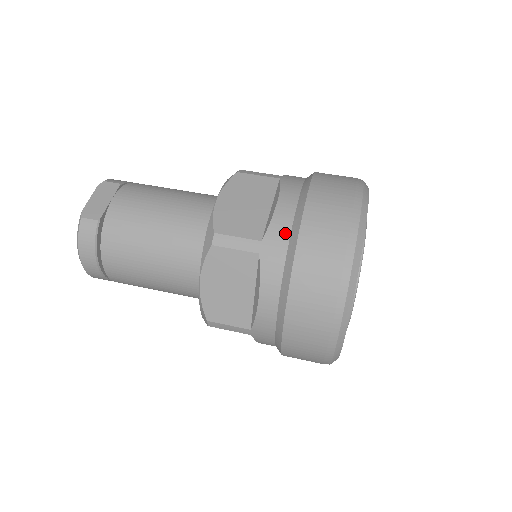
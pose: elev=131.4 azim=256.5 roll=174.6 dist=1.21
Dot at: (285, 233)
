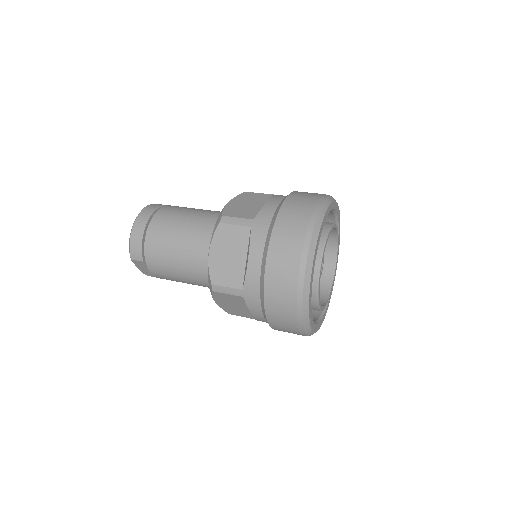
Dot at: occluded
